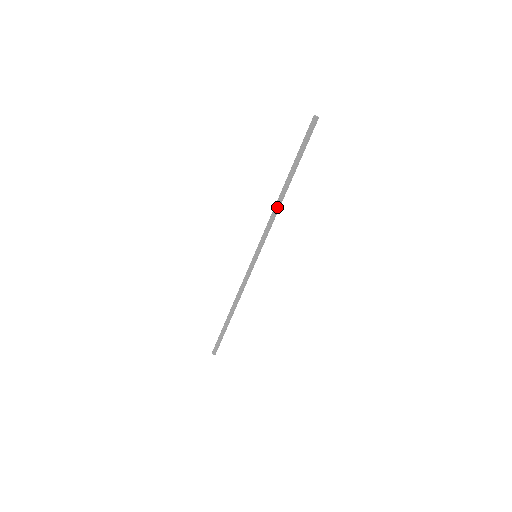
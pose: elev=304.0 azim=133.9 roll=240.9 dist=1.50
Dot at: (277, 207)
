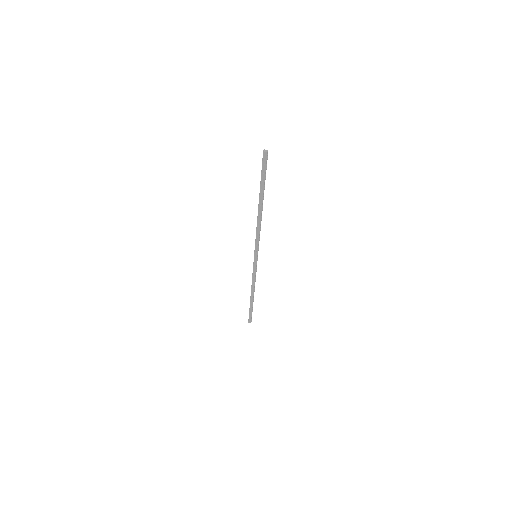
Dot at: (259, 222)
